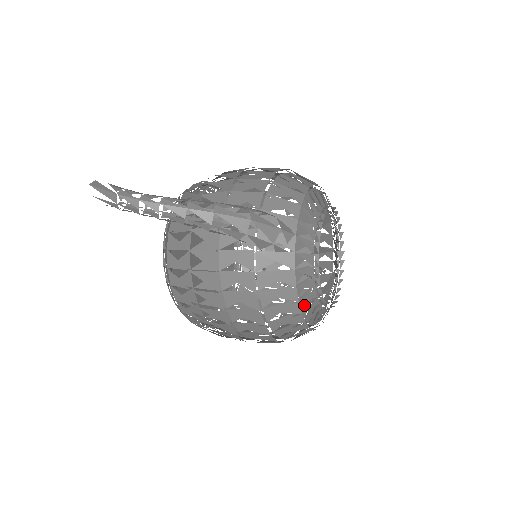
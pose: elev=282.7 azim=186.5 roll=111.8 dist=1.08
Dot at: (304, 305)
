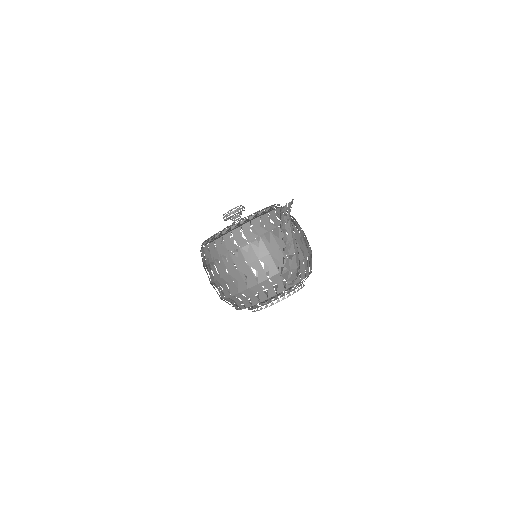
Dot at: occluded
